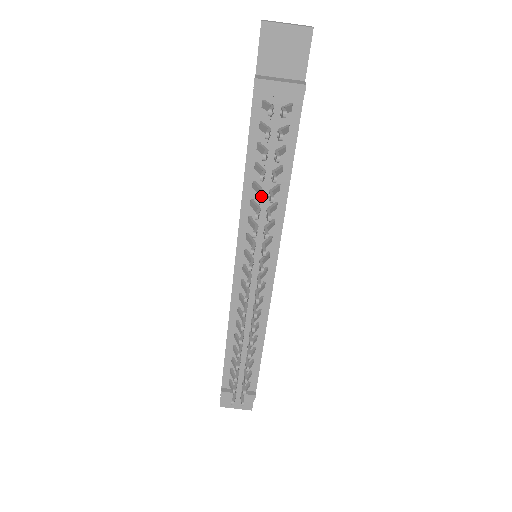
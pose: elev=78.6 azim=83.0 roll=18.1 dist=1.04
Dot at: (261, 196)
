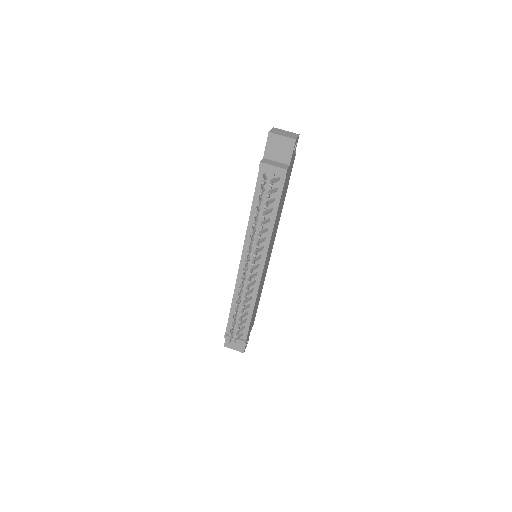
Dot at: (256, 224)
